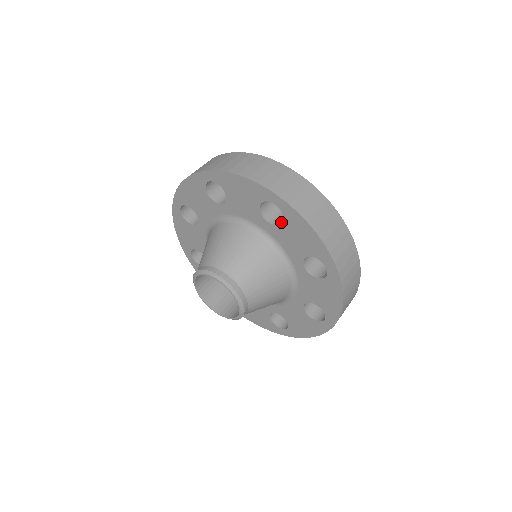
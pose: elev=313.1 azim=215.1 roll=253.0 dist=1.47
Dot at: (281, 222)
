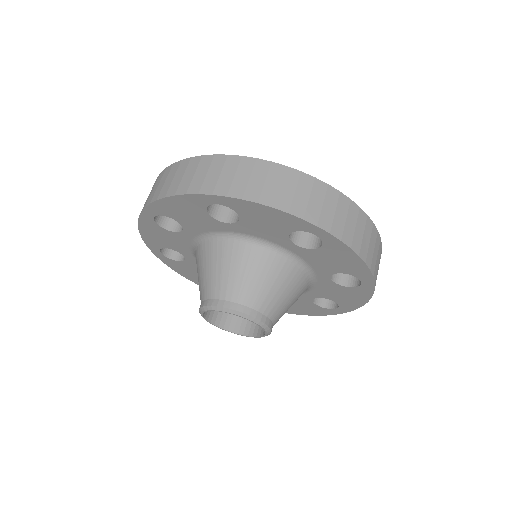
Dot at: occluded
